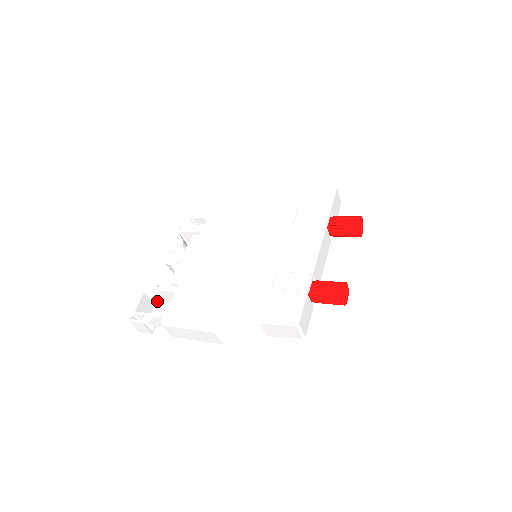
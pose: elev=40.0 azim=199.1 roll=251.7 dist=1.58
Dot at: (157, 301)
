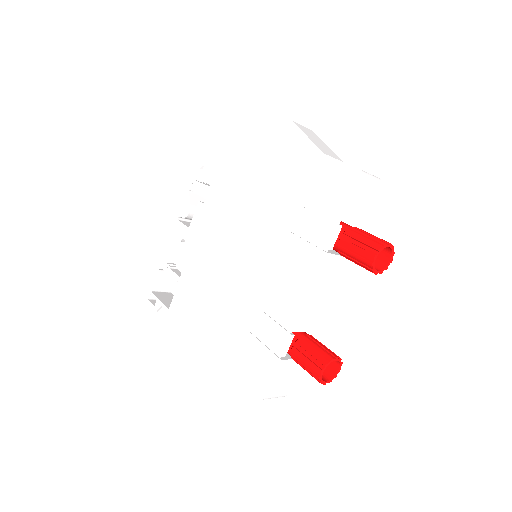
Dot at: occluded
